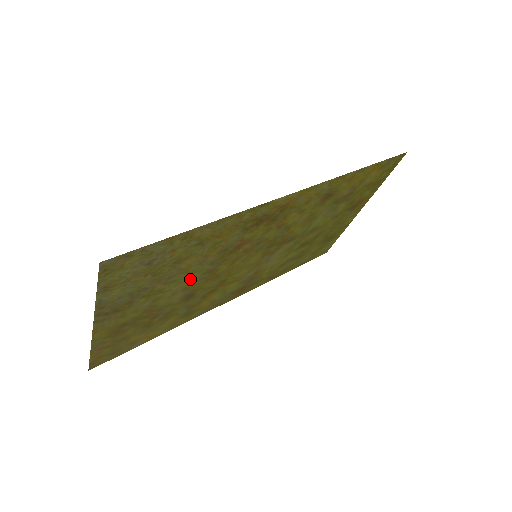
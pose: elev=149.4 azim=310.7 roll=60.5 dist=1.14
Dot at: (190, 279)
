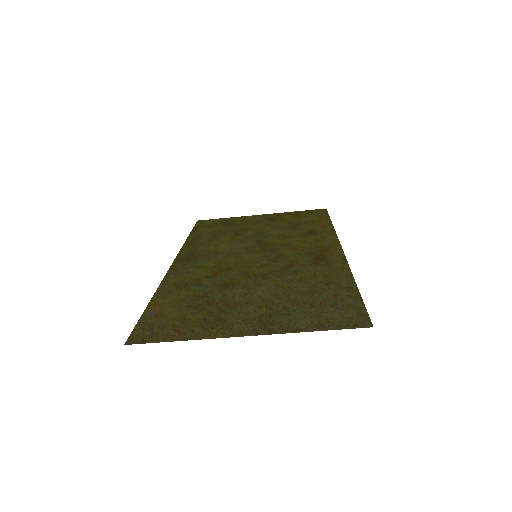
Dot at: (265, 285)
